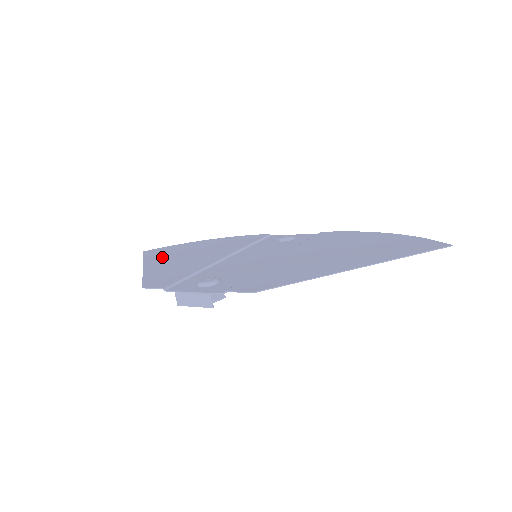
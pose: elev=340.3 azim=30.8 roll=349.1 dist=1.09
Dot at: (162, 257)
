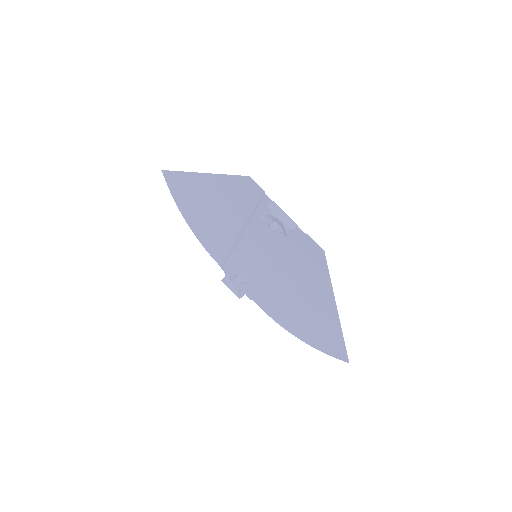
Dot at: (195, 187)
